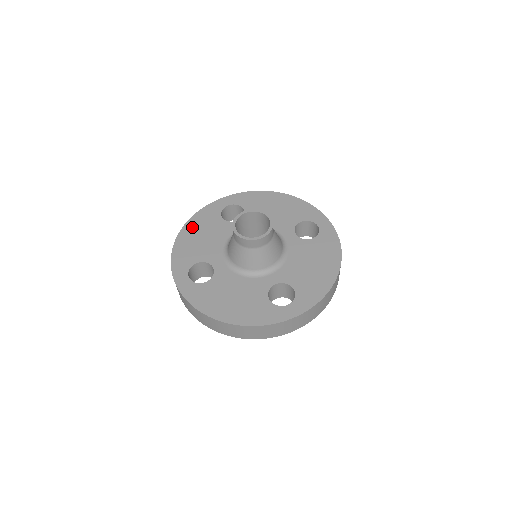
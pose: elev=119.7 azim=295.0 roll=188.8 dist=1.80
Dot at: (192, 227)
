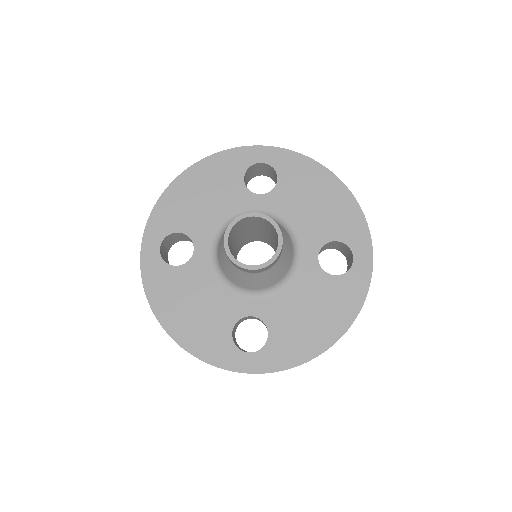
Dot at: (200, 173)
